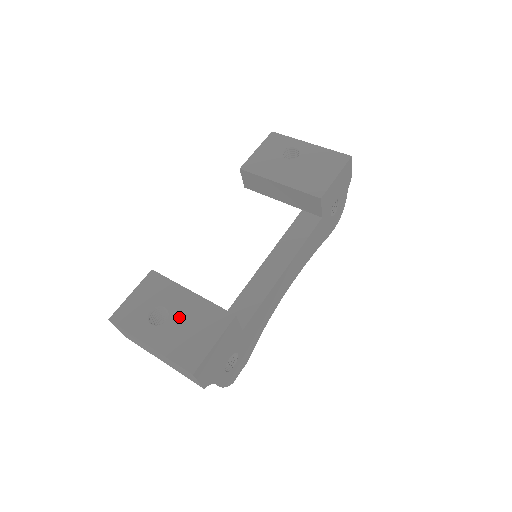
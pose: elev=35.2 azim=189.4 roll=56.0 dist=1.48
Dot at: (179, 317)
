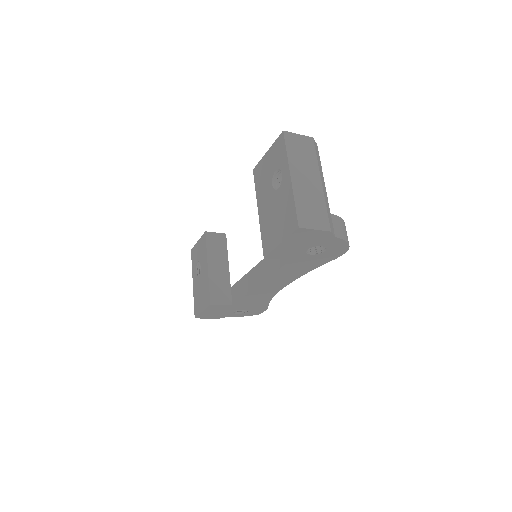
Dot at: (201, 279)
